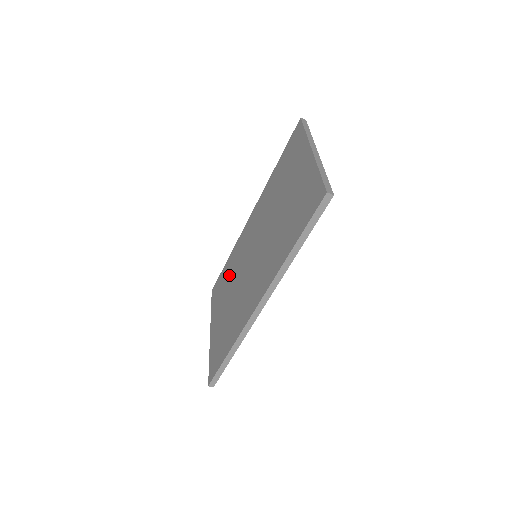
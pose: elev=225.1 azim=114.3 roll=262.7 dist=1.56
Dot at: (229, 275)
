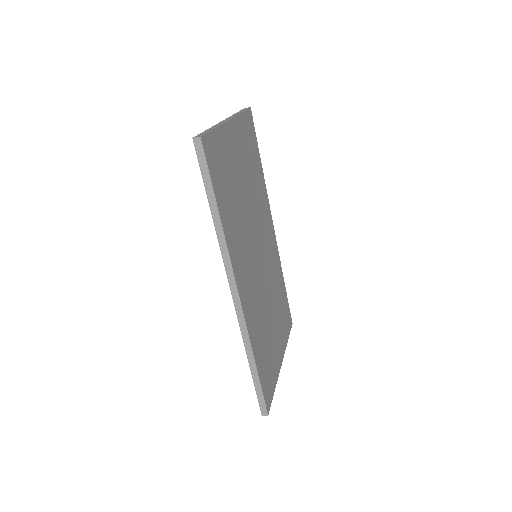
Dot at: occluded
